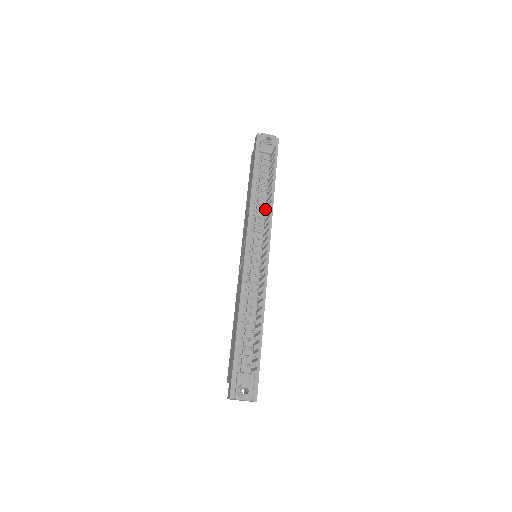
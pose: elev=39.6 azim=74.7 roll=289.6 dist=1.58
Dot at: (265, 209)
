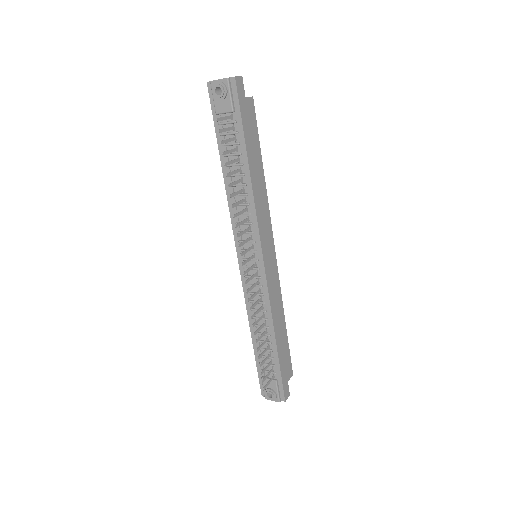
Dot at: (245, 200)
